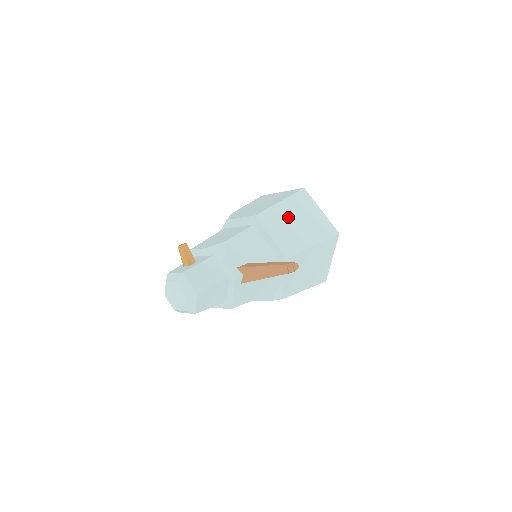
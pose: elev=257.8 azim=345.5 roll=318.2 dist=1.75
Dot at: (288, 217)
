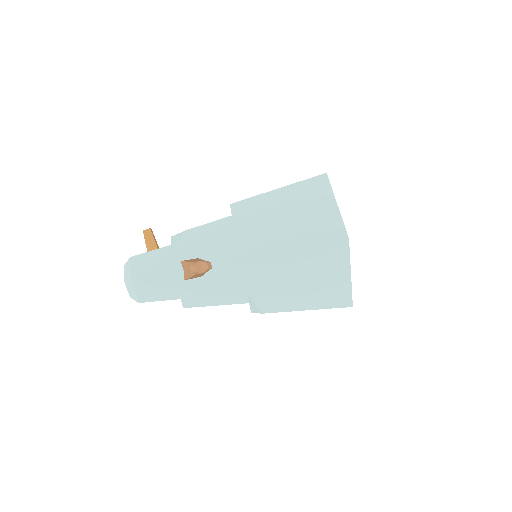
Dot at: (276, 209)
